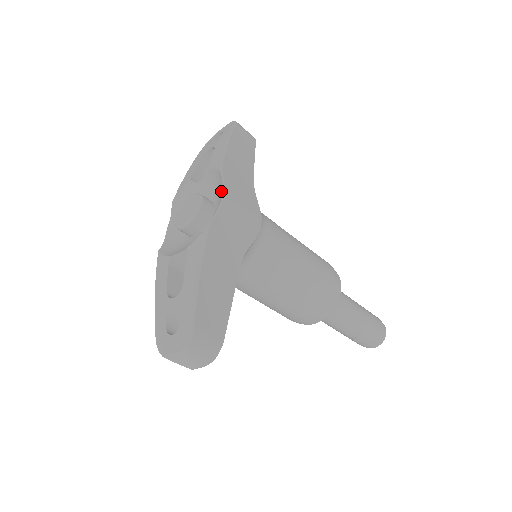
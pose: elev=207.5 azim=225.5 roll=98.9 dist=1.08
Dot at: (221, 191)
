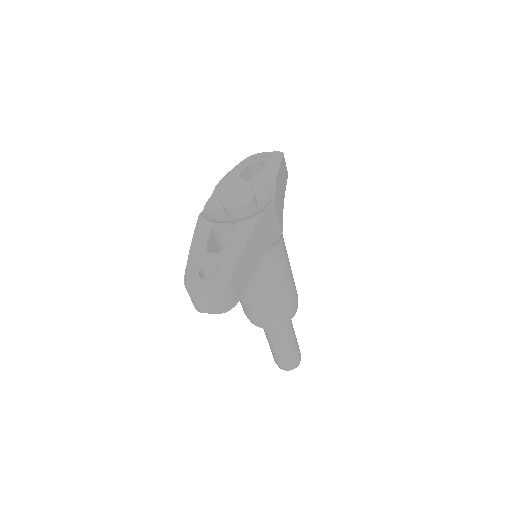
Dot at: (270, 196)
